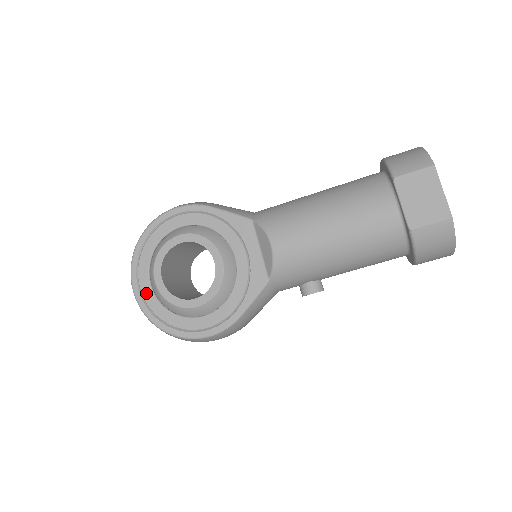
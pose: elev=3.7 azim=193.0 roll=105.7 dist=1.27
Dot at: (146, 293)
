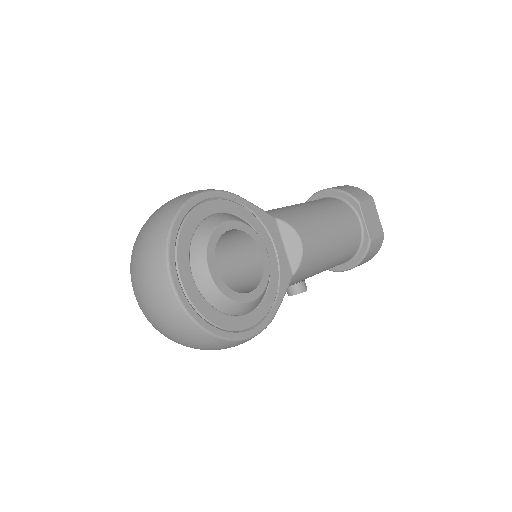
Dot at: (189, 288)
